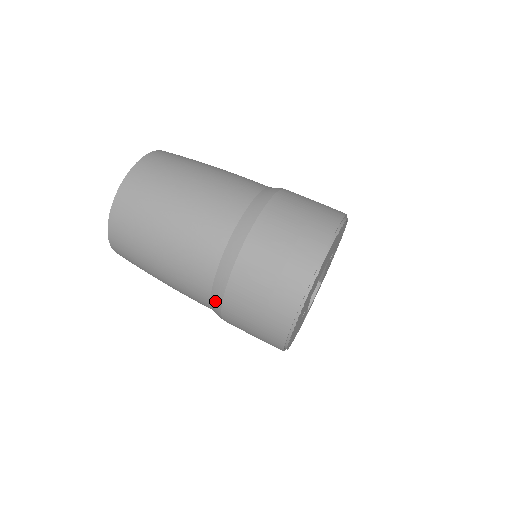
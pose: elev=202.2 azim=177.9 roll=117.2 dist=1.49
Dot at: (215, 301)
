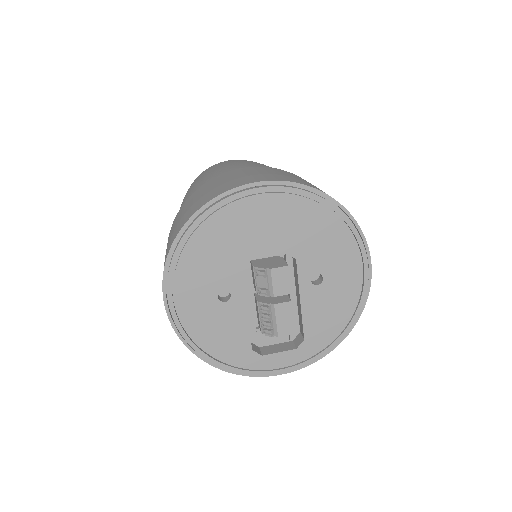
Dot at: occluded
